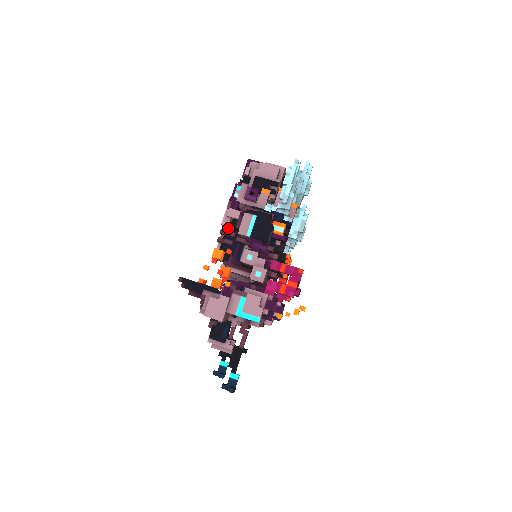
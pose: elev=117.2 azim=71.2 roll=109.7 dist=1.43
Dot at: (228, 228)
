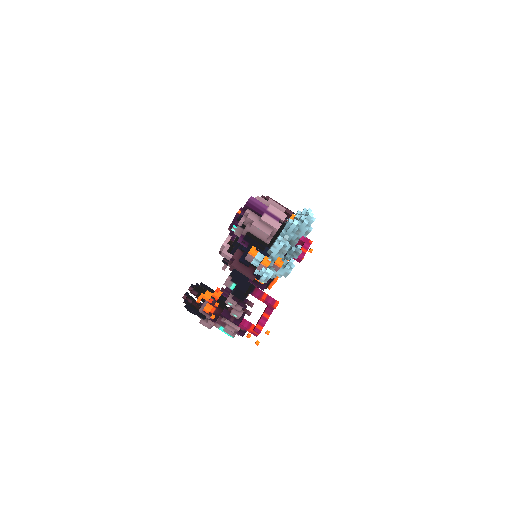
Dot at: occluded
